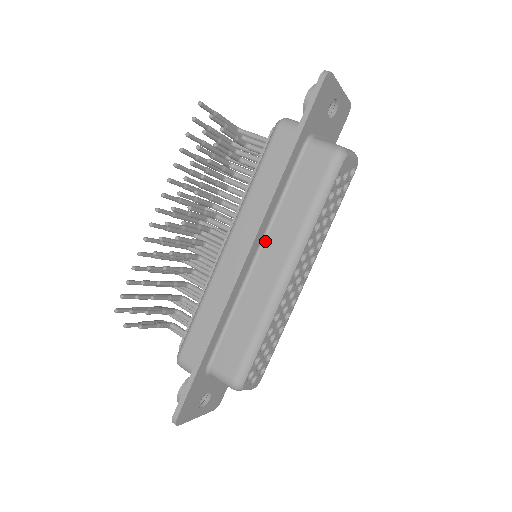
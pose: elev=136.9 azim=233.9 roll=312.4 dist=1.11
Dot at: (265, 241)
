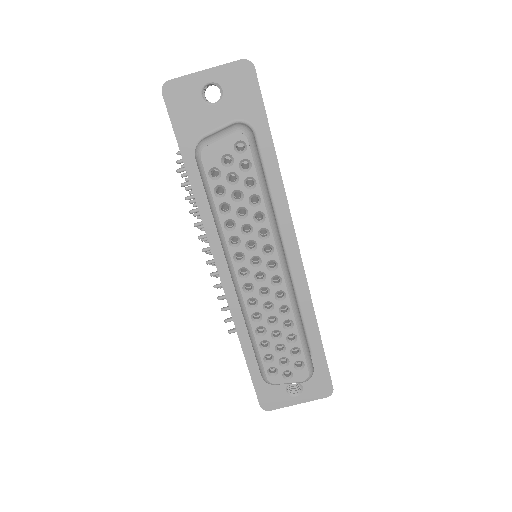
Dot at: occluded
